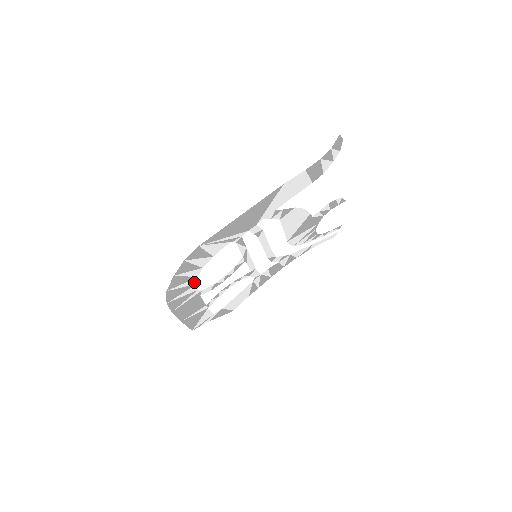
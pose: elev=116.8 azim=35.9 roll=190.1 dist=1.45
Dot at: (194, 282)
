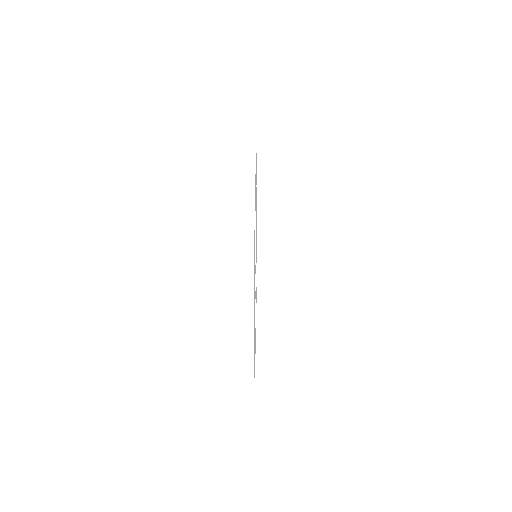
Dot at: occluded
